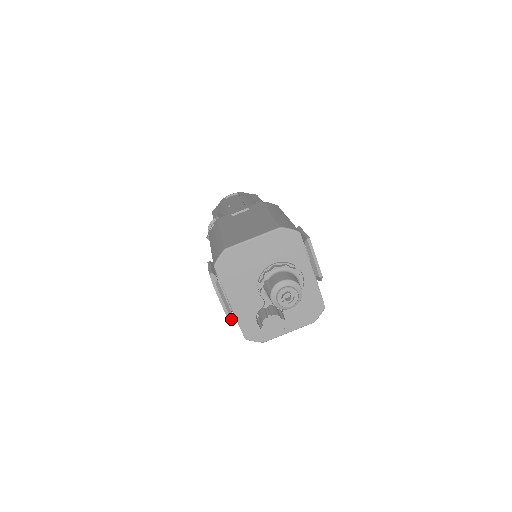
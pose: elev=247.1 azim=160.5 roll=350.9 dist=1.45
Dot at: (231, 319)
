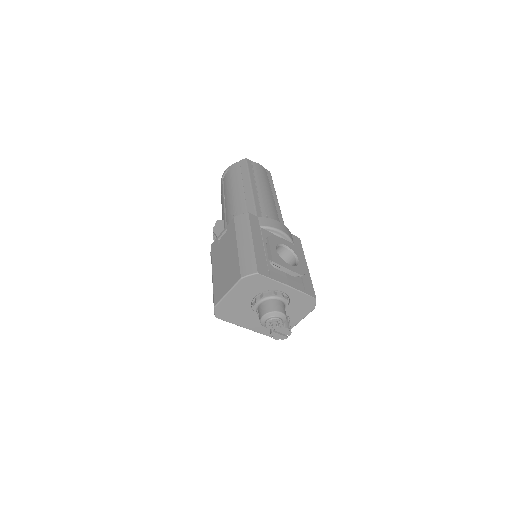
Dot at: occluded
